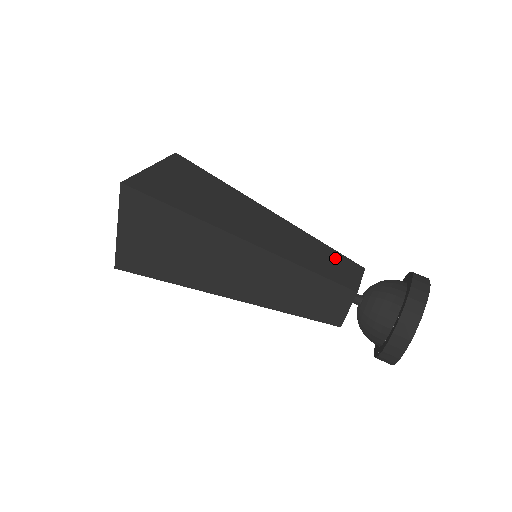
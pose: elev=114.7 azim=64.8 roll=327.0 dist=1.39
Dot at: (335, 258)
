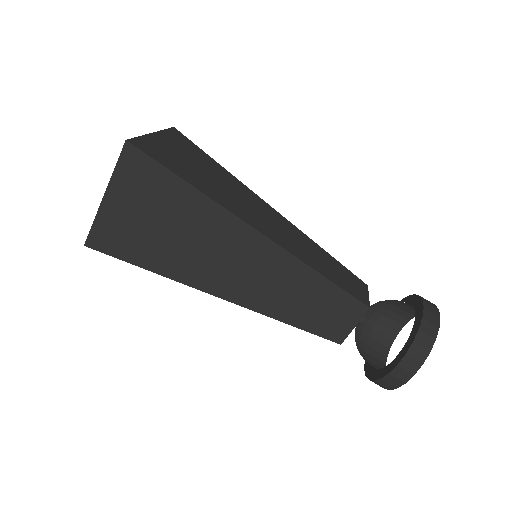
Dot at: (342, 270)
